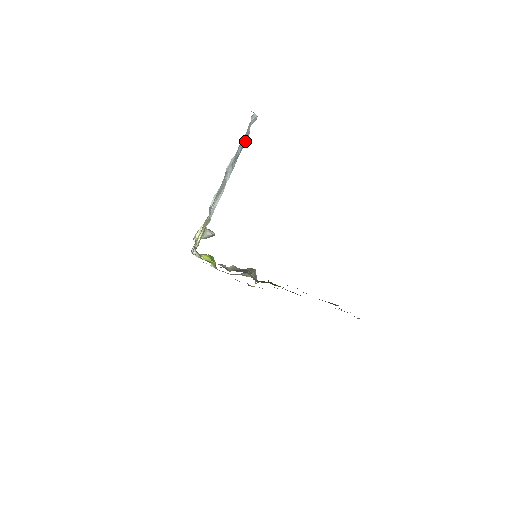
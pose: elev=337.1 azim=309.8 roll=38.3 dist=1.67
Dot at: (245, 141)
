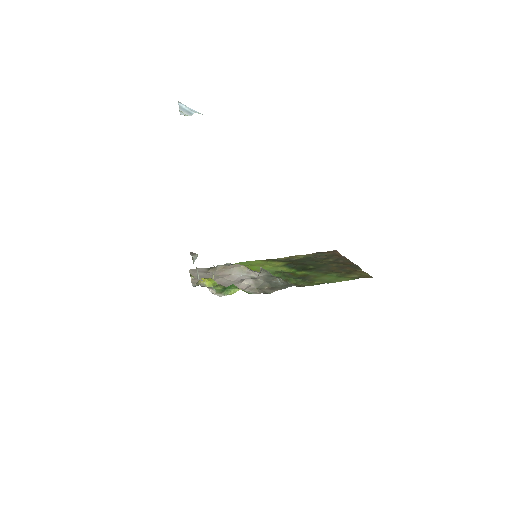
Dot at: occluded
